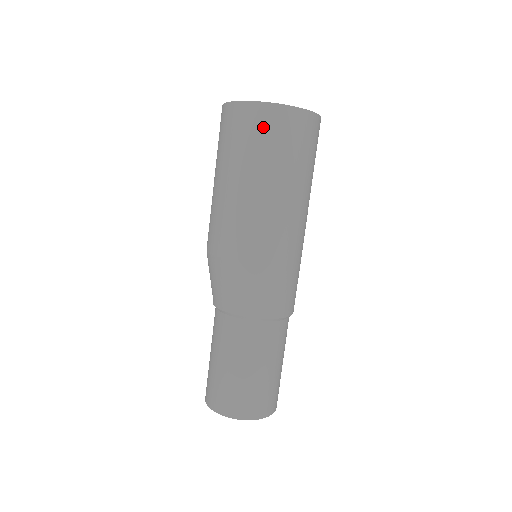
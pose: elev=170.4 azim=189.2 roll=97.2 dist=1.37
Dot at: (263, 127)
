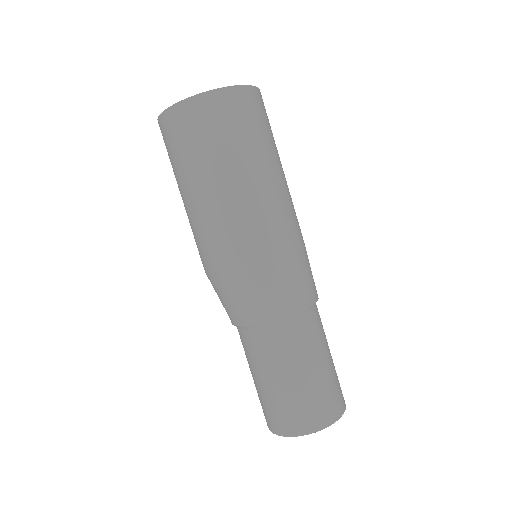
Dot at: (166, 140)
